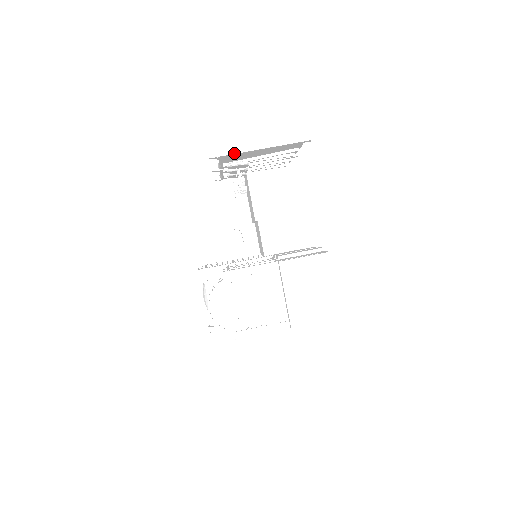
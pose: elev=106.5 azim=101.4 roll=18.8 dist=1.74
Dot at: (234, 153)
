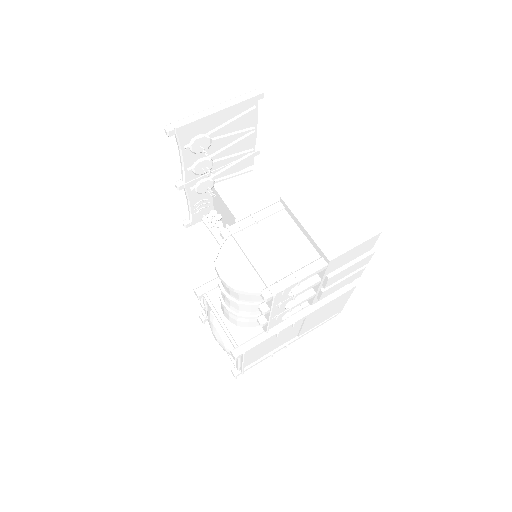
Dot at: (192, 121)
